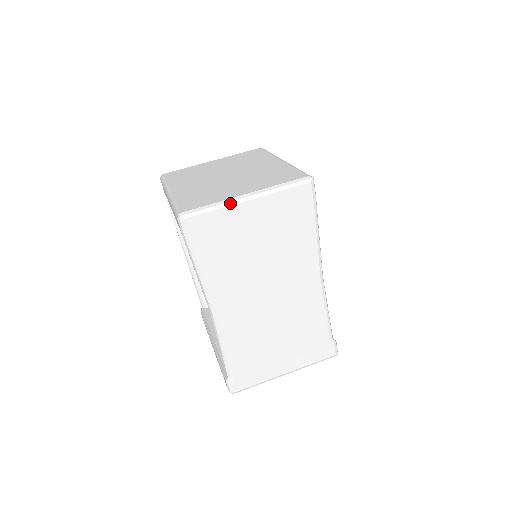
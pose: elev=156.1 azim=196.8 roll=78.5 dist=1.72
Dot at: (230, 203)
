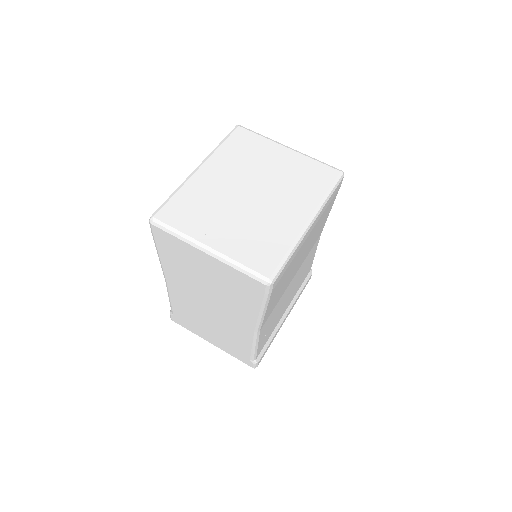
Dot at: (191, 243)
